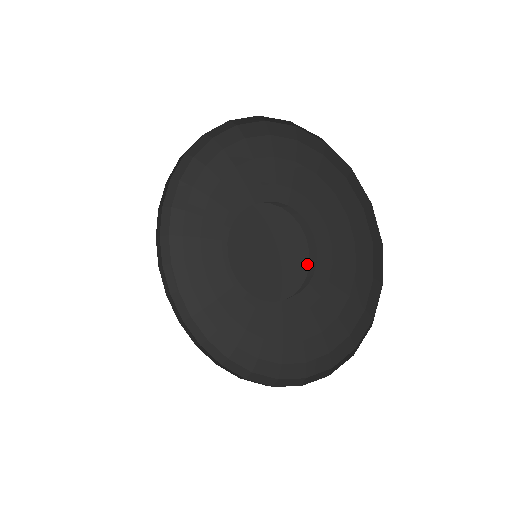
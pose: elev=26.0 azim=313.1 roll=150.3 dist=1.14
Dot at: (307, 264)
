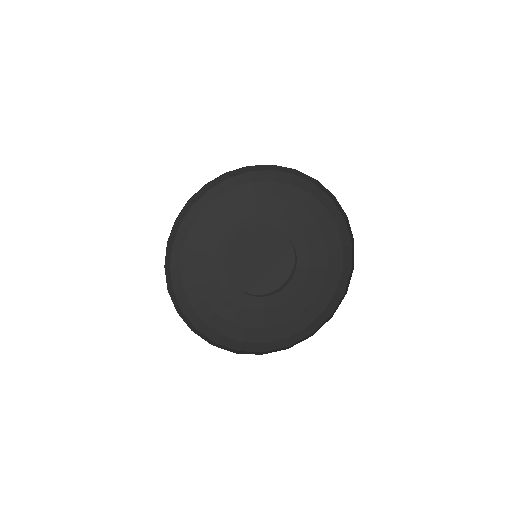
Dot at: (293, 264)
